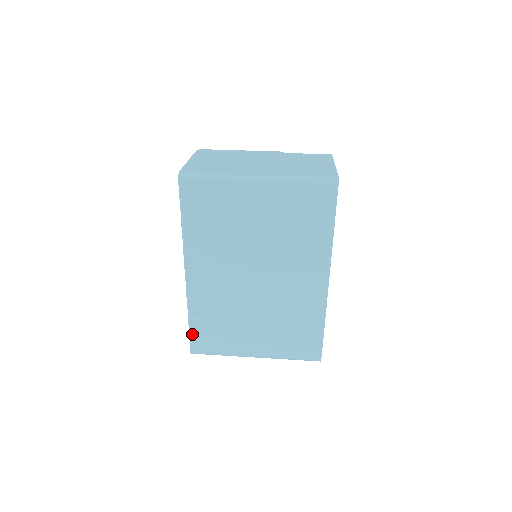
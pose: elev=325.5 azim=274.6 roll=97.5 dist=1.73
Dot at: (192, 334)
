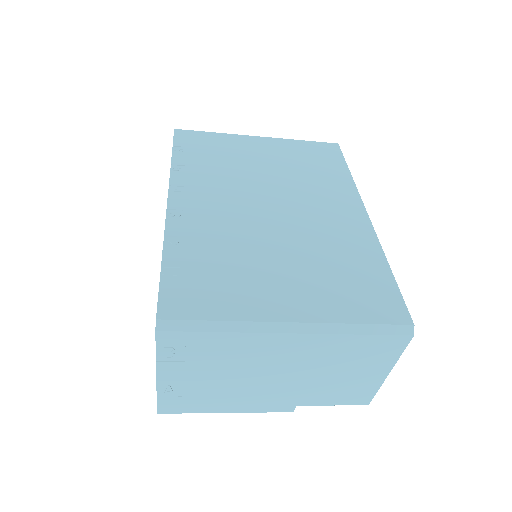
Dot at: (165, 282)
